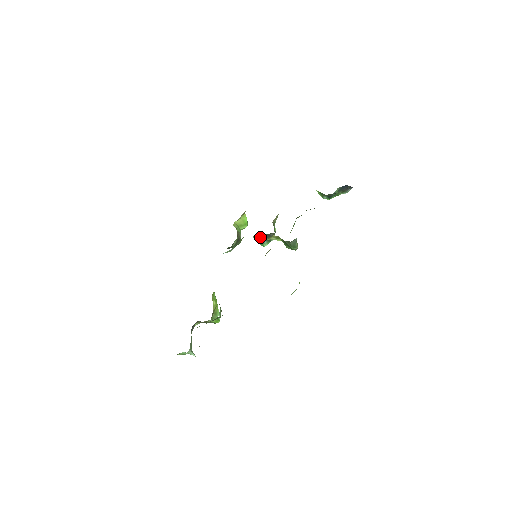
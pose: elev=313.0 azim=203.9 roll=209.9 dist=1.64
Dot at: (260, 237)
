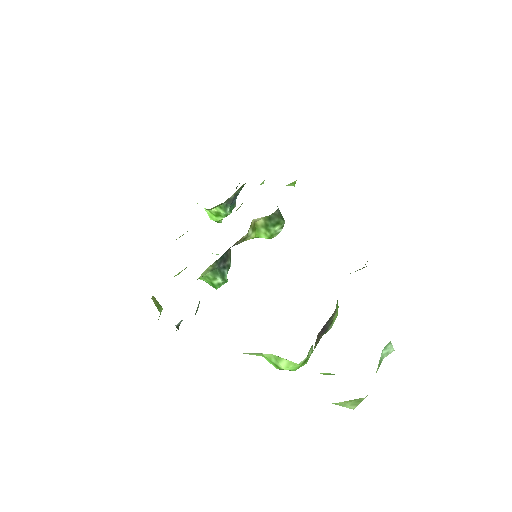
Dot at: (219, 264)
